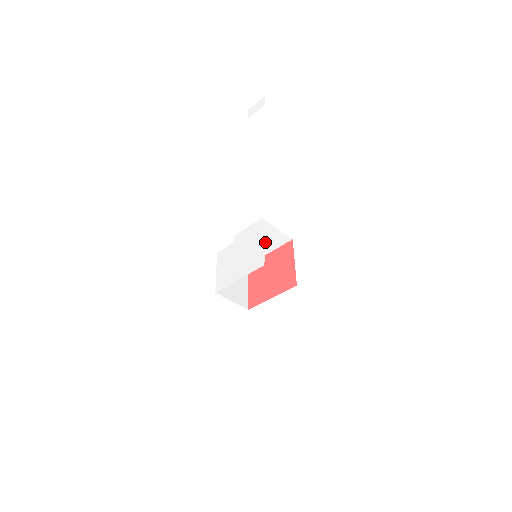
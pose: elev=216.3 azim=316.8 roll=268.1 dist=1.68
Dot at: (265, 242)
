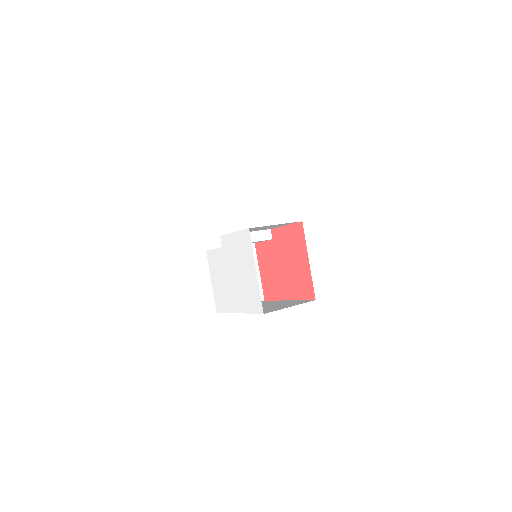
Dot at: (265, 228)
